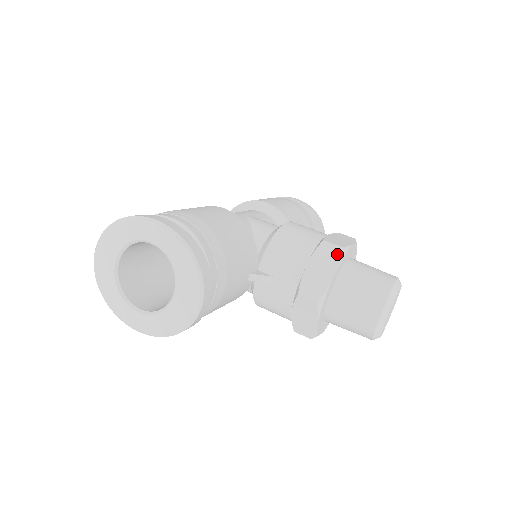
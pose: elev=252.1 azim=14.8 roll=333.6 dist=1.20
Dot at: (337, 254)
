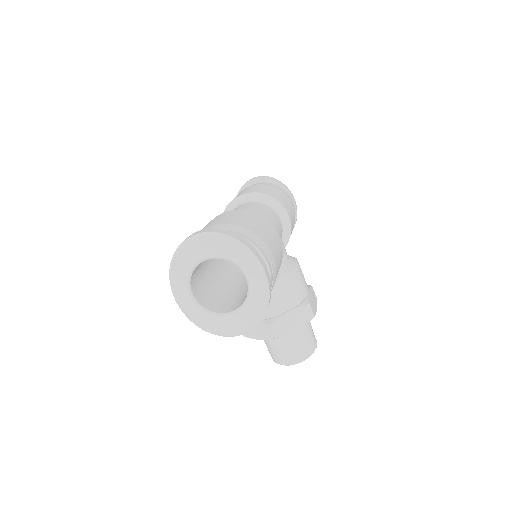
Dot at: (309, 319)
